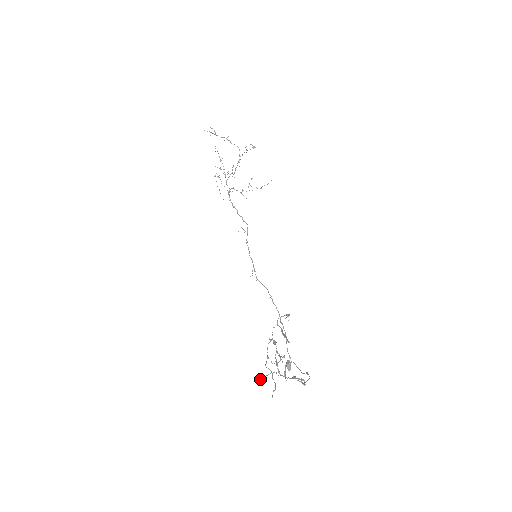
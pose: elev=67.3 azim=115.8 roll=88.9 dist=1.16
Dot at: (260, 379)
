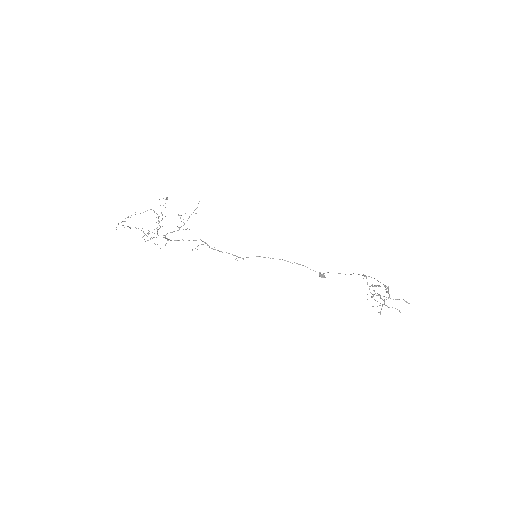
Dot at: occluded
